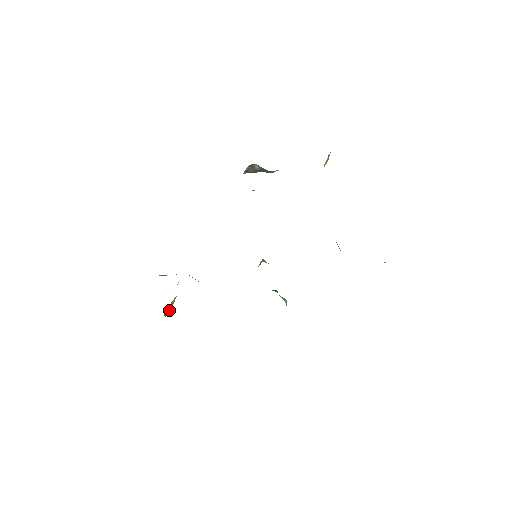
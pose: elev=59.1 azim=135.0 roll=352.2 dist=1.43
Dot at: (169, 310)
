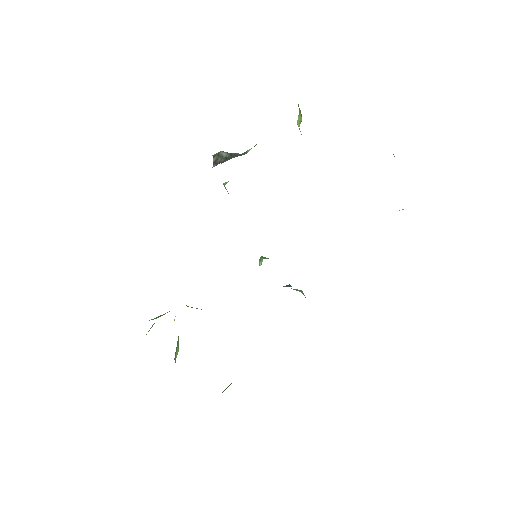
Dot at: (177, 353)
